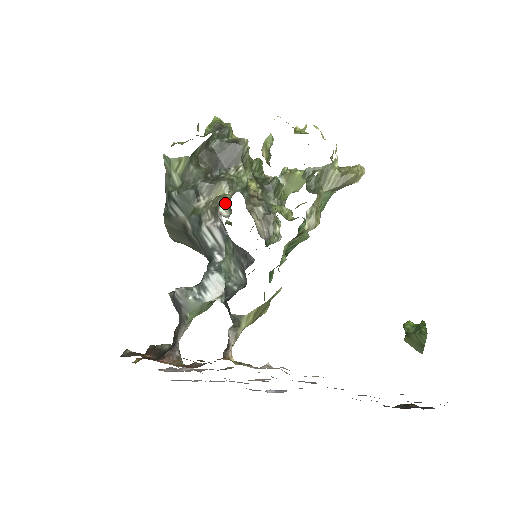
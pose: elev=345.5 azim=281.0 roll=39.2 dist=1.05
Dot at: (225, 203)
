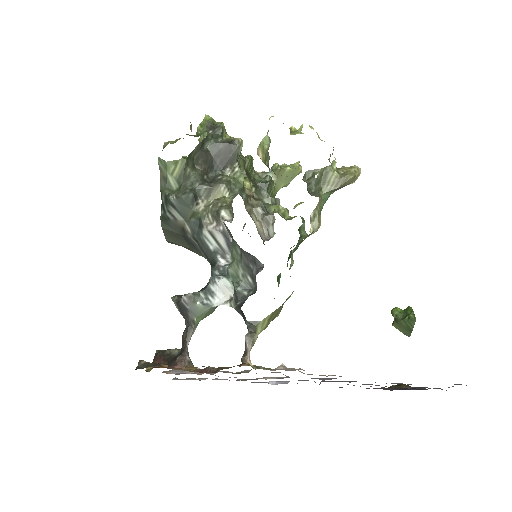
Dot at: (226, 207)
